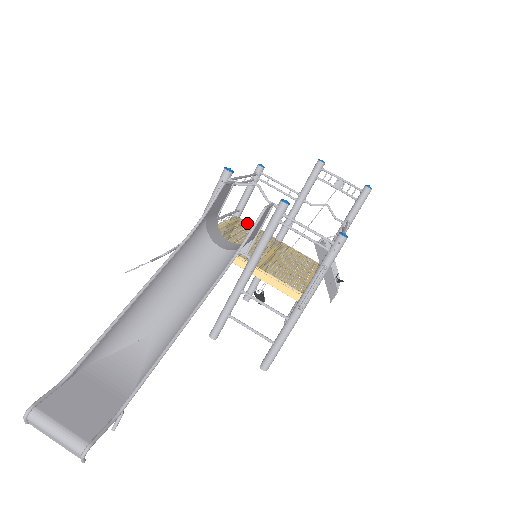
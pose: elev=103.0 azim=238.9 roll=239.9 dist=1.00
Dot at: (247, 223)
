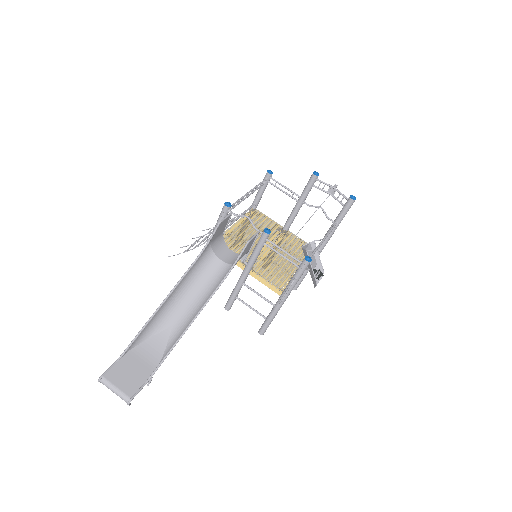
Dot at: (261, 215)
